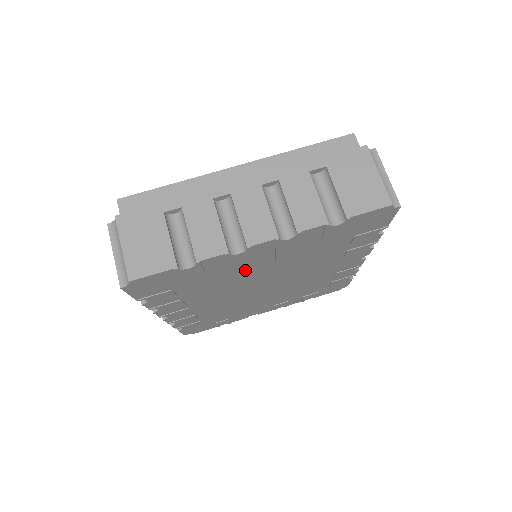
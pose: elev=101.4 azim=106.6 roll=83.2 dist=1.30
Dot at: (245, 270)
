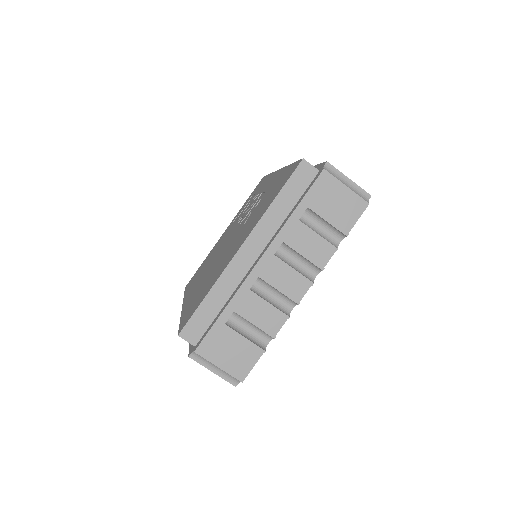
Dot at: occluded
